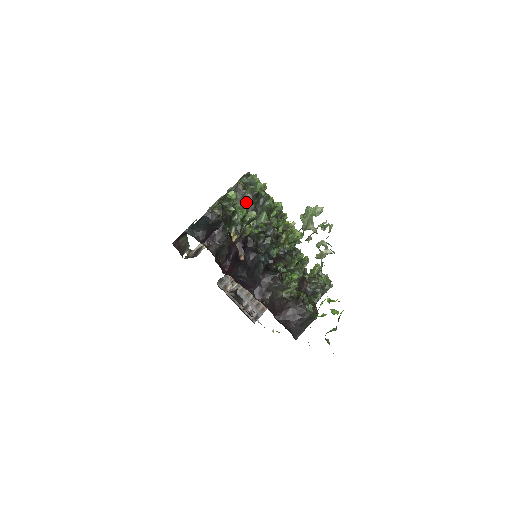
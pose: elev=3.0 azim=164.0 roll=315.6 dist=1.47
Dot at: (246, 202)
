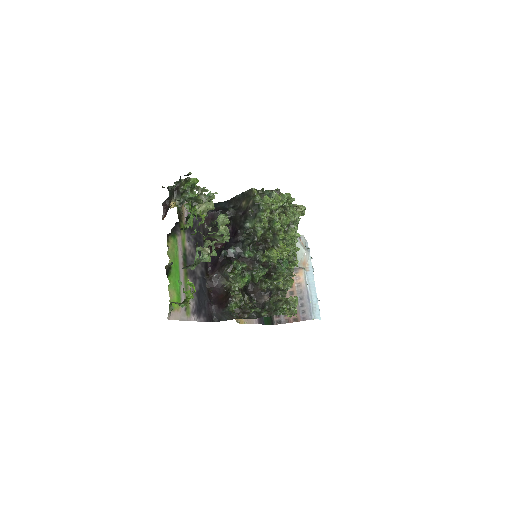
Dot at: (249, 205)
